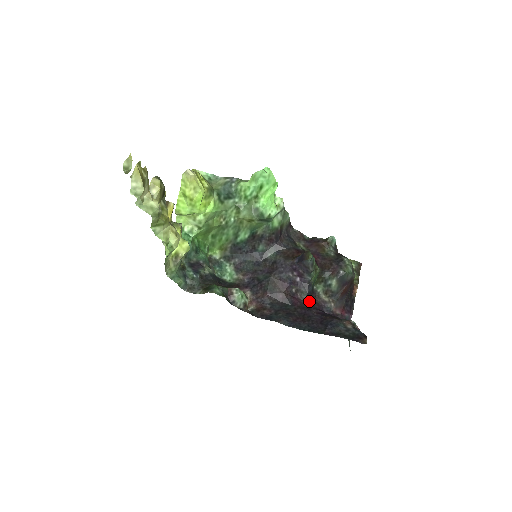
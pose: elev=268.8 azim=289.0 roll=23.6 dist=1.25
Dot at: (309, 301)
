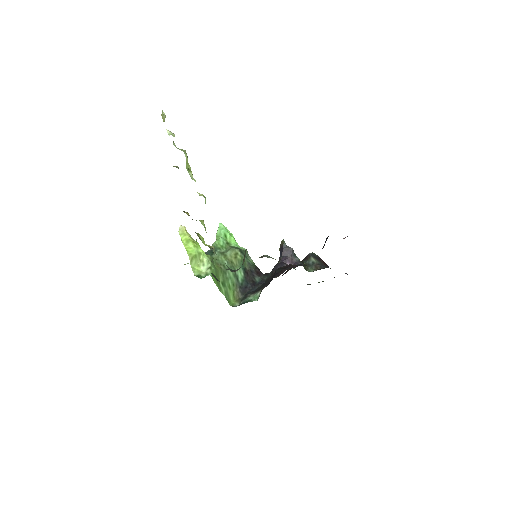
Dot at: occluded
